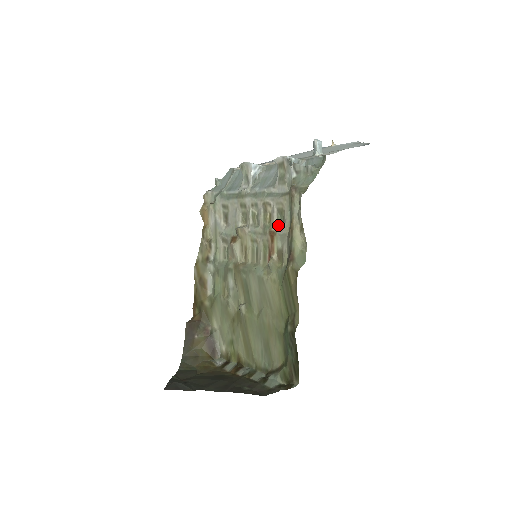
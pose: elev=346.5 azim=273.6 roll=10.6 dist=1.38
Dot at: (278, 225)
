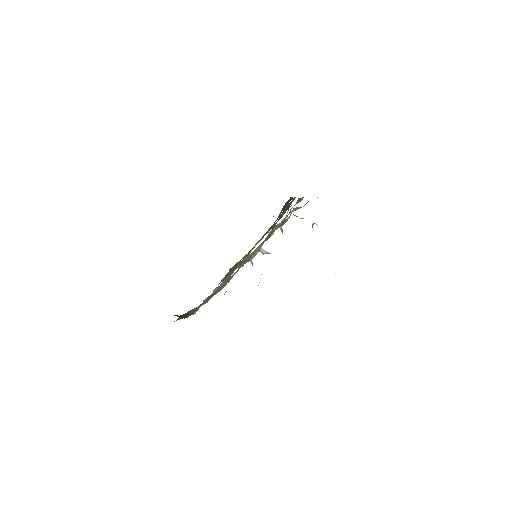
Dot at: occluded
